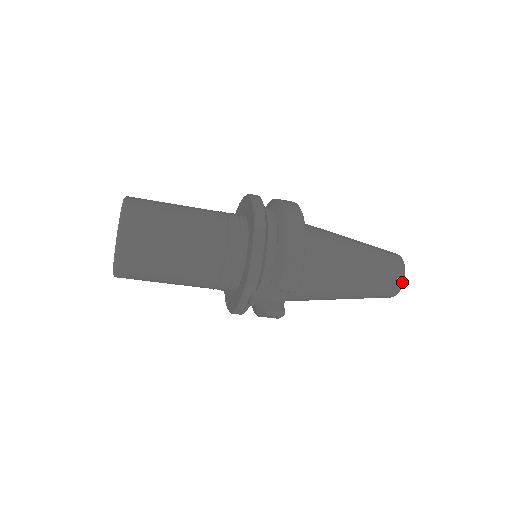
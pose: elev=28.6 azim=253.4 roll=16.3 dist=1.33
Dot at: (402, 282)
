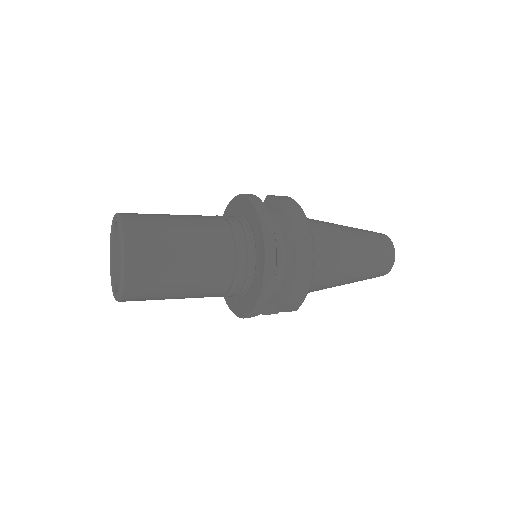
Dot at: (389, 271)
